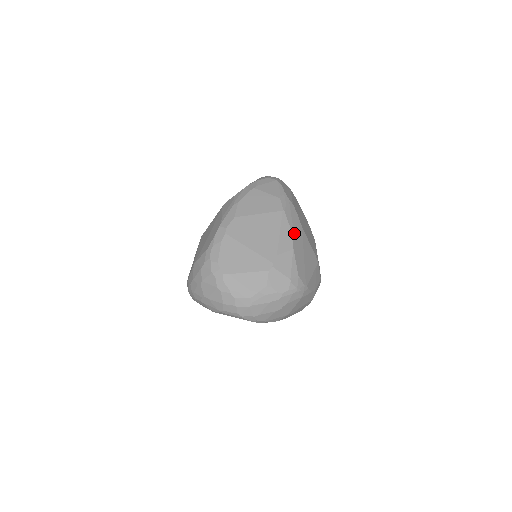
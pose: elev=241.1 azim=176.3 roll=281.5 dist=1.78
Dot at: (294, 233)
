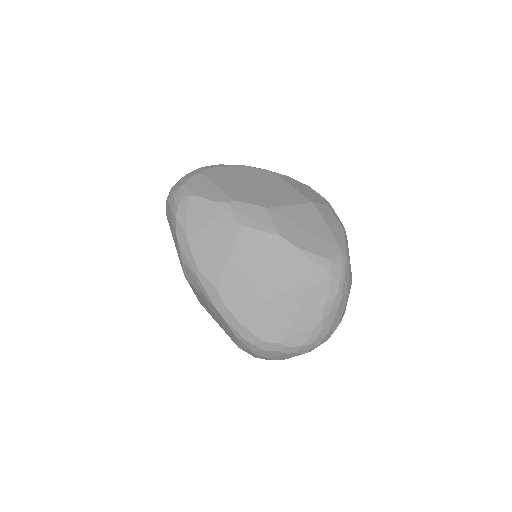
Dot at: (276, 231)
